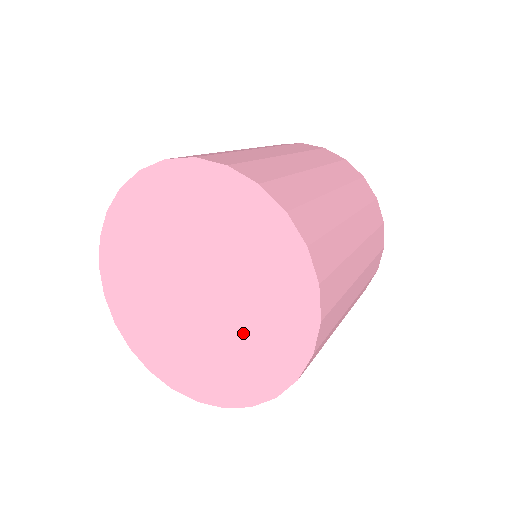
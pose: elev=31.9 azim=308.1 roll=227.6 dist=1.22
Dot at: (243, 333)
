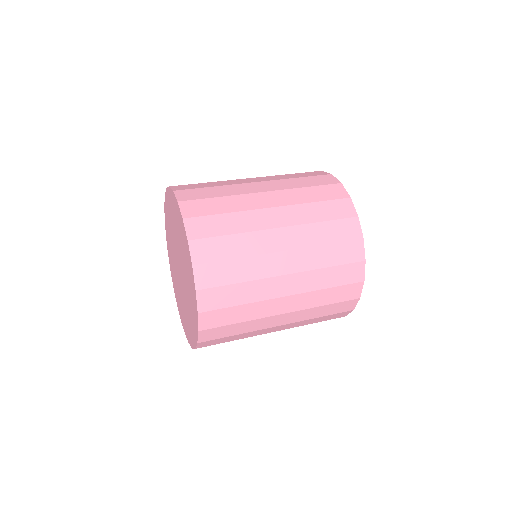
Dot at: (186, 278)
